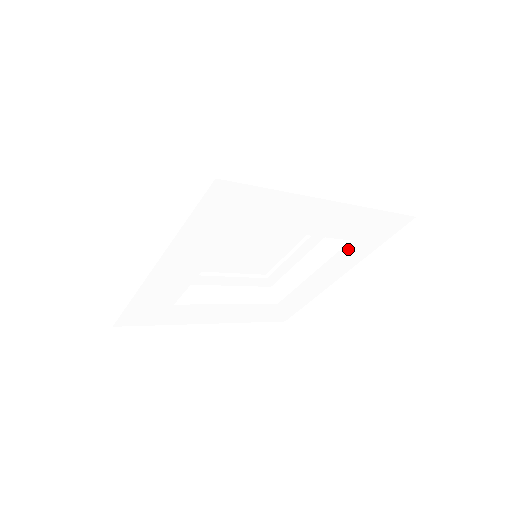
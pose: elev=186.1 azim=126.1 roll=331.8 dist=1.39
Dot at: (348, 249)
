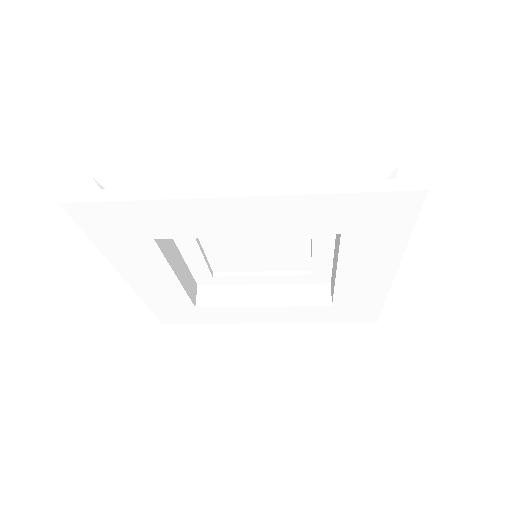
Dot at: (353, 244)
